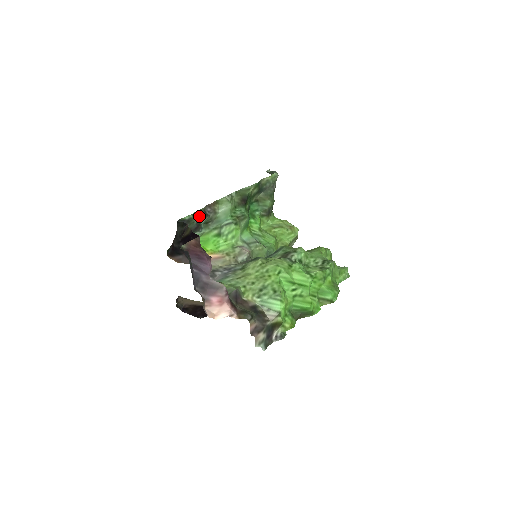
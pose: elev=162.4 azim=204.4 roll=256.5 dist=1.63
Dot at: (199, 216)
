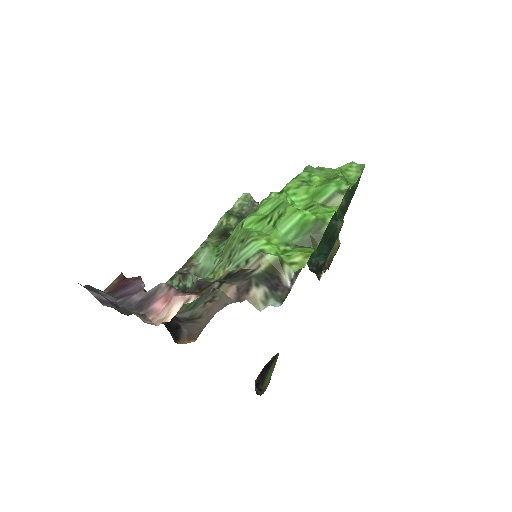
Dot at: (176, 281)
